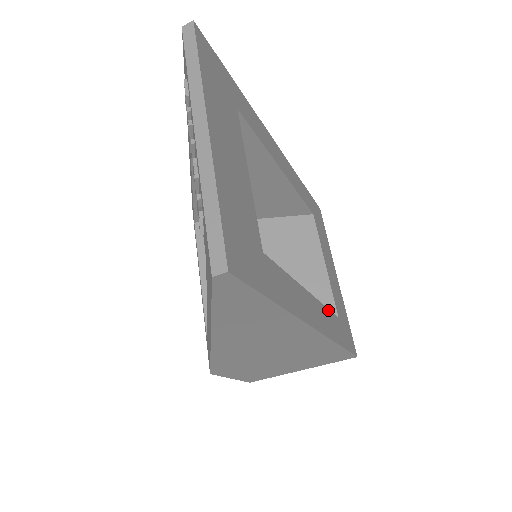
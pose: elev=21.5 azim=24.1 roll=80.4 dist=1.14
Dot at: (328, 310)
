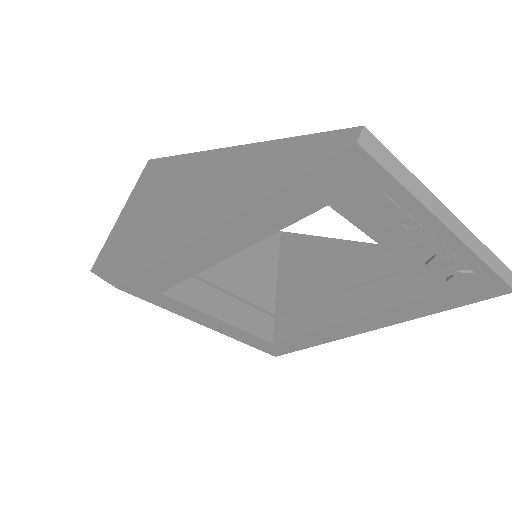
Dot at: (303, 235)
